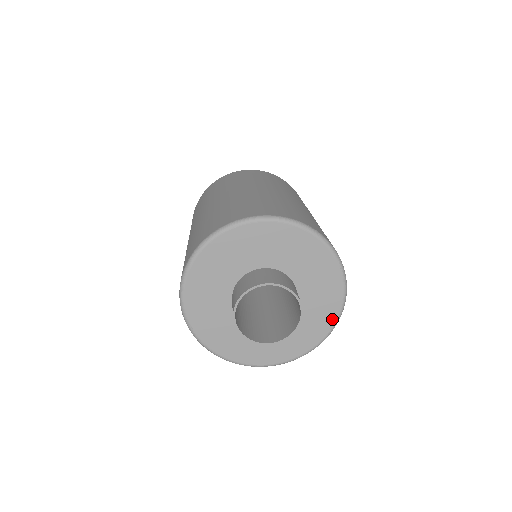
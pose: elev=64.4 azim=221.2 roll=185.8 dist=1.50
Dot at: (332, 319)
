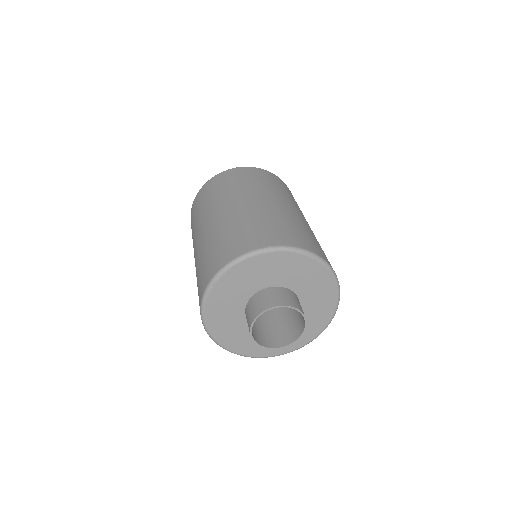
Dot at: (286, 350)
